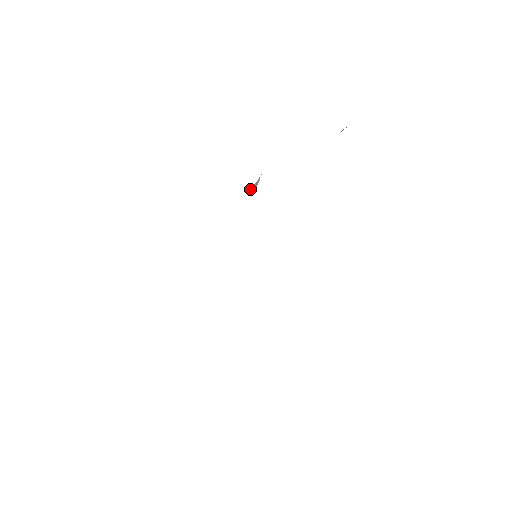
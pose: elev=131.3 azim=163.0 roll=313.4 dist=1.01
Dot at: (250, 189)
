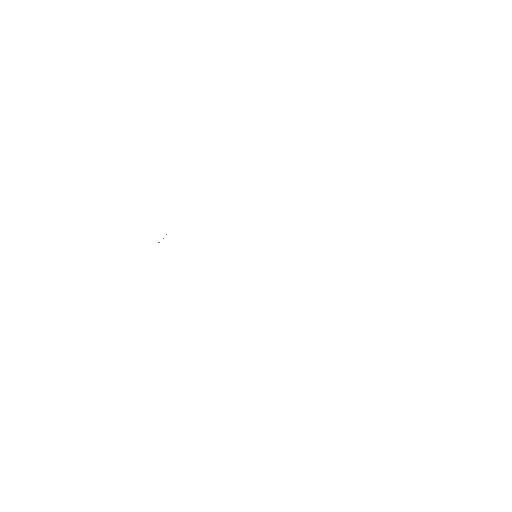
Dot at: occluded
